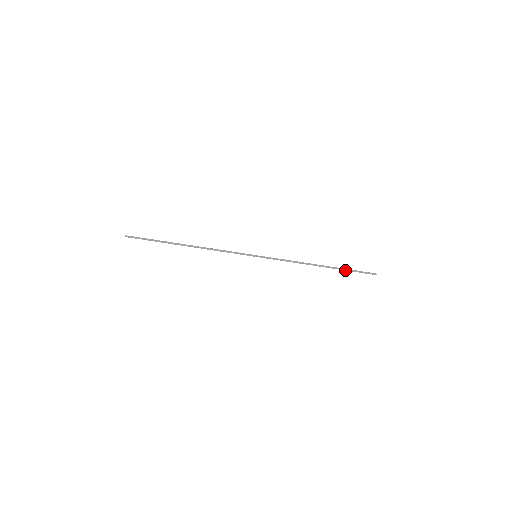
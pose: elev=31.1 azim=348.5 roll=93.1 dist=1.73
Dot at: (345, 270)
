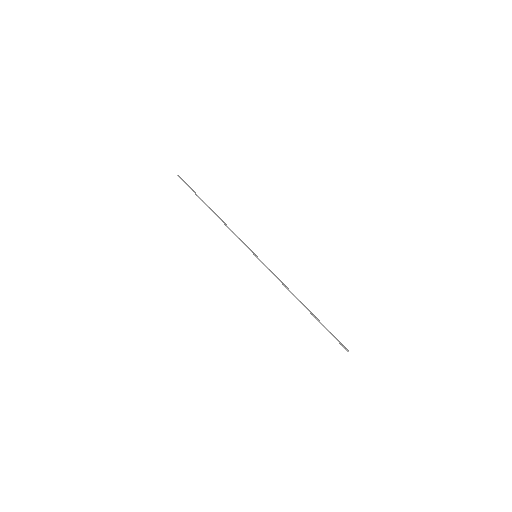
Dot at: (322, 325)
